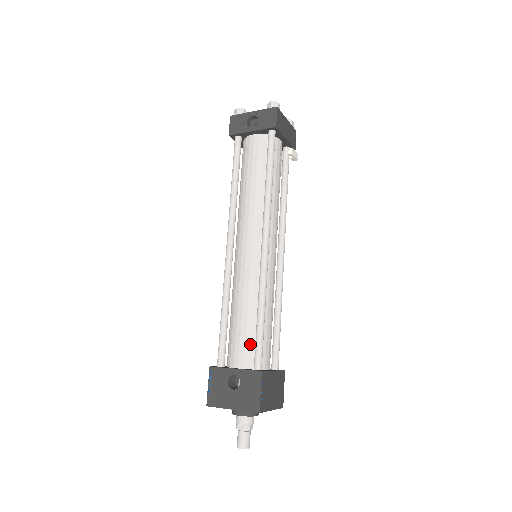
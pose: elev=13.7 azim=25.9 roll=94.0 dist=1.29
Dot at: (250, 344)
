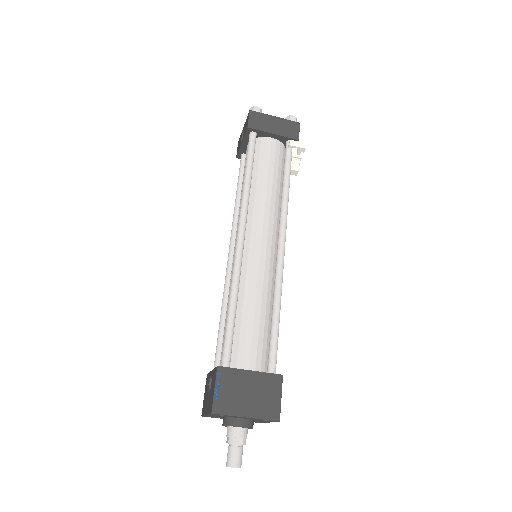
Dot at: occluded
